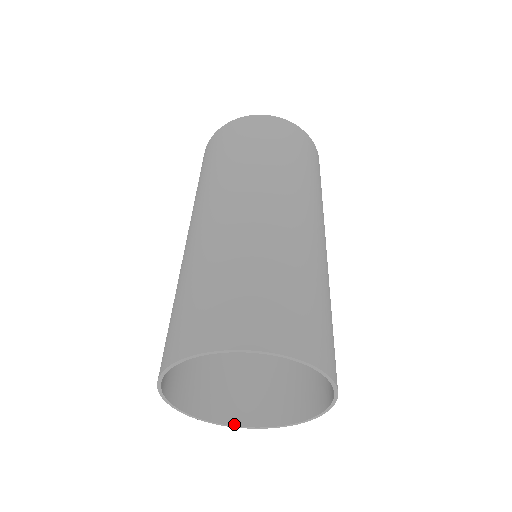
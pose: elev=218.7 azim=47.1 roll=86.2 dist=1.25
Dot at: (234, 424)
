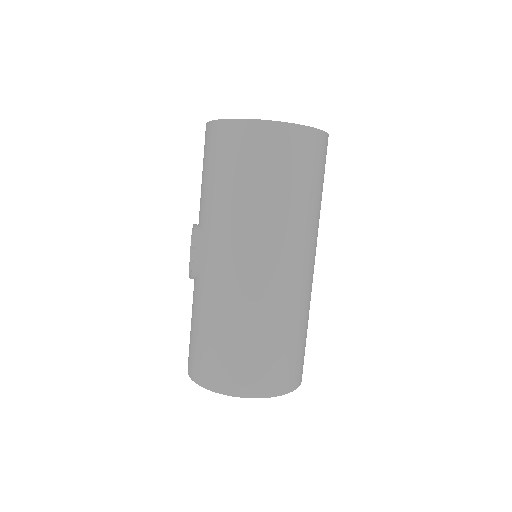
Dot at: occluded
